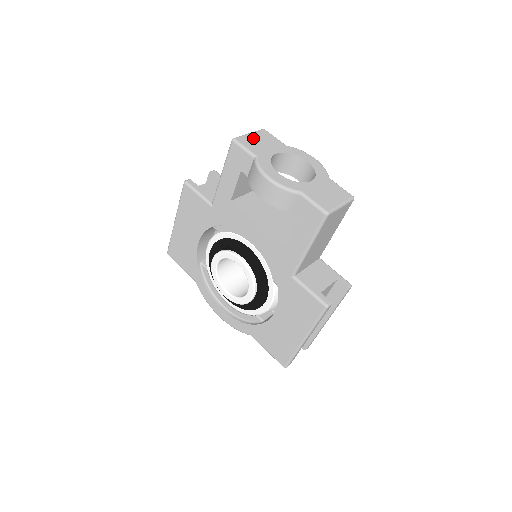
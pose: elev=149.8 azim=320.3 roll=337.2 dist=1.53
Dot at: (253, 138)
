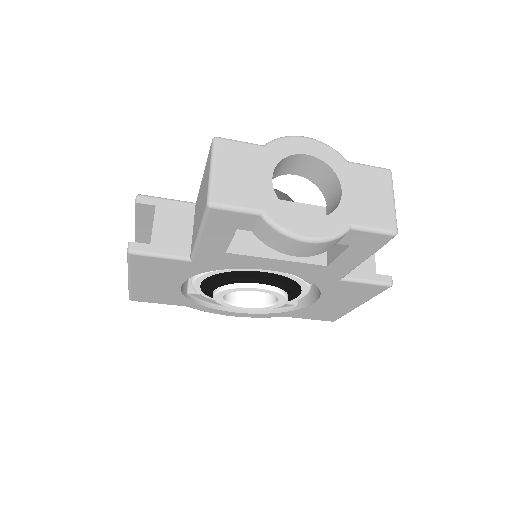
Dot at: (226, 176)
